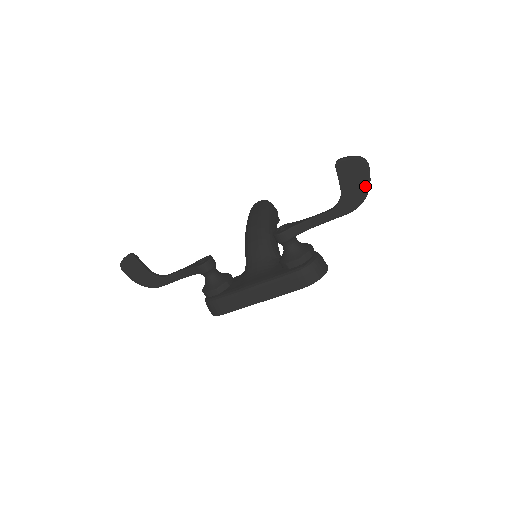
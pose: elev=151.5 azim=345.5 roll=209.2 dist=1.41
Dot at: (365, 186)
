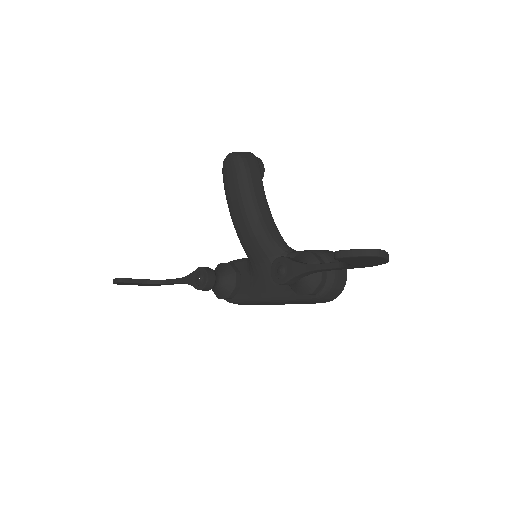
Dot at: (382, 262)
